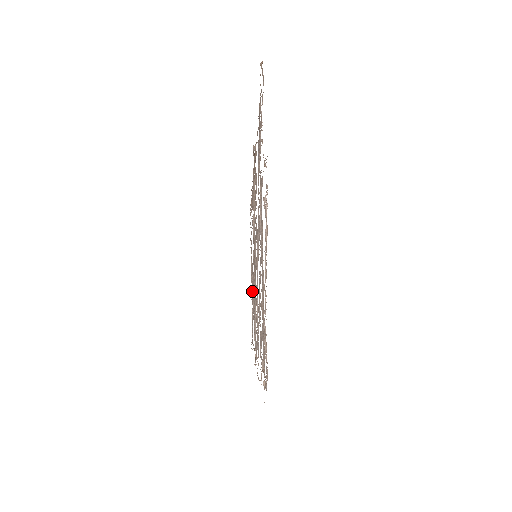
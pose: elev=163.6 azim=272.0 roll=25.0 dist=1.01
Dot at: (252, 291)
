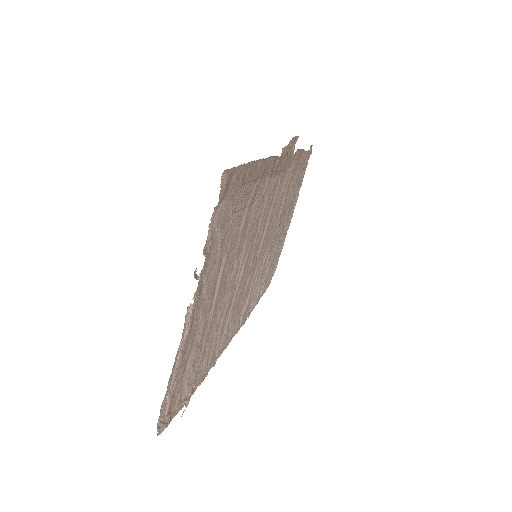
Dot at: (280, 245)
